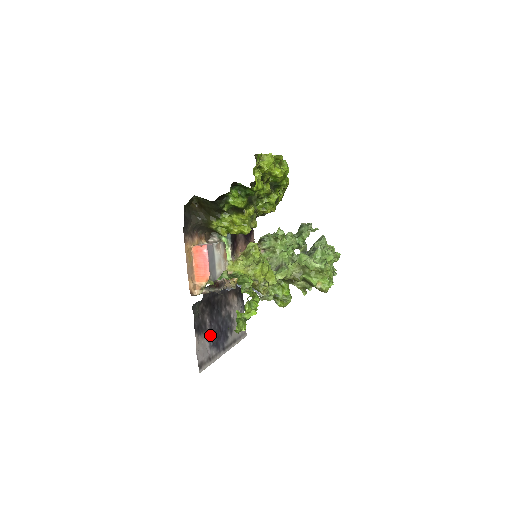
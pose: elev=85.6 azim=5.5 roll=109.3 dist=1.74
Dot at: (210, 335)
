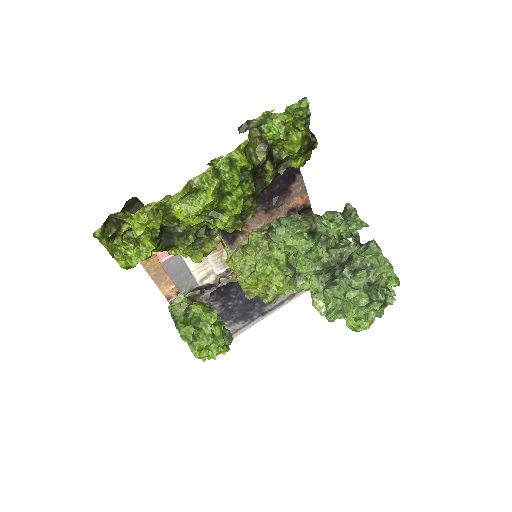
Dot at: (226, 315)
